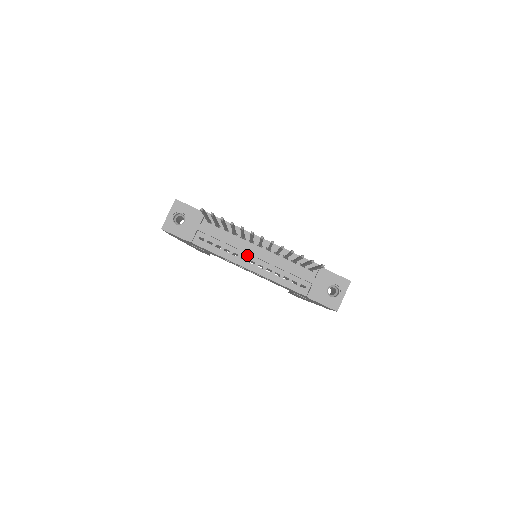
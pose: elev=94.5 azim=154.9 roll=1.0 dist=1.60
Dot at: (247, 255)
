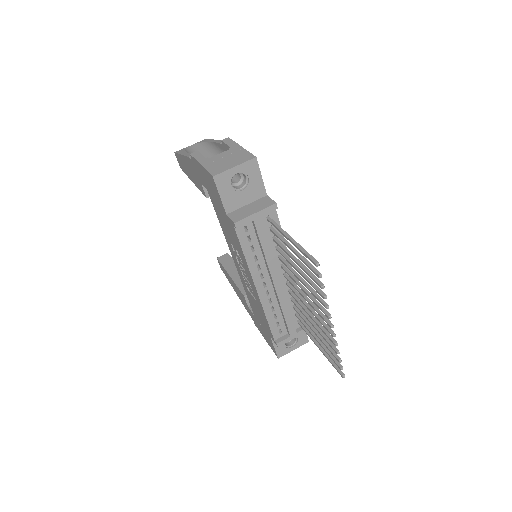
Dot at: (267, 275)
